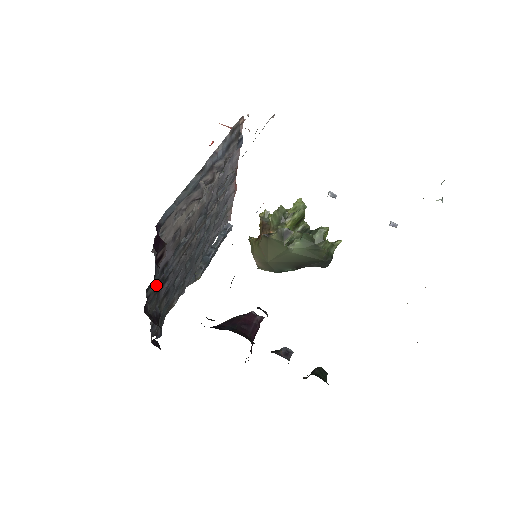
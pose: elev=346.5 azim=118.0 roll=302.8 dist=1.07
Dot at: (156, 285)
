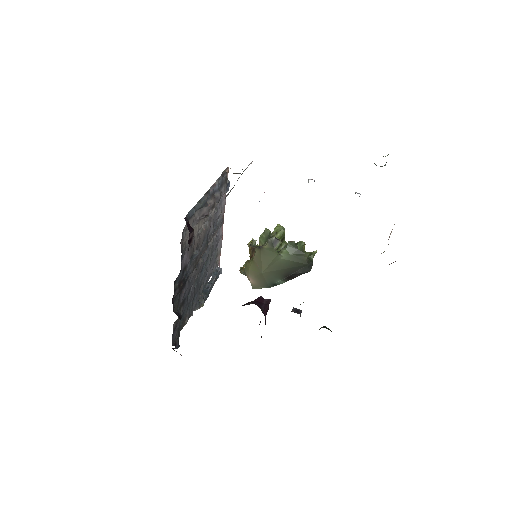
Dot at: (179, 283)
